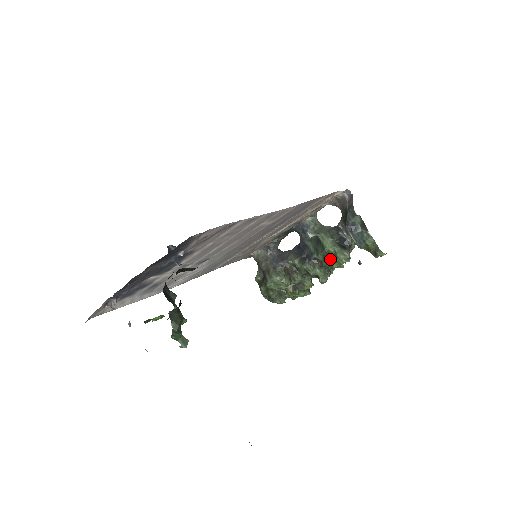
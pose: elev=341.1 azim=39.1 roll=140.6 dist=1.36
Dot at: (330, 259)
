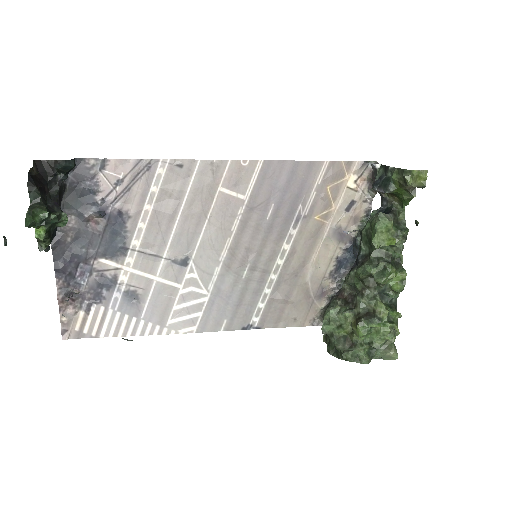
Dot at: (370, 238)
